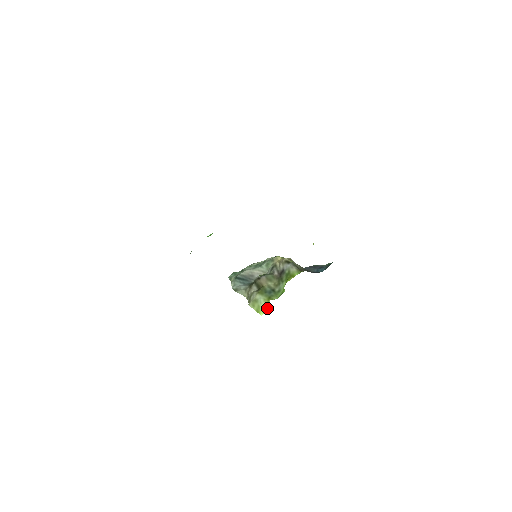
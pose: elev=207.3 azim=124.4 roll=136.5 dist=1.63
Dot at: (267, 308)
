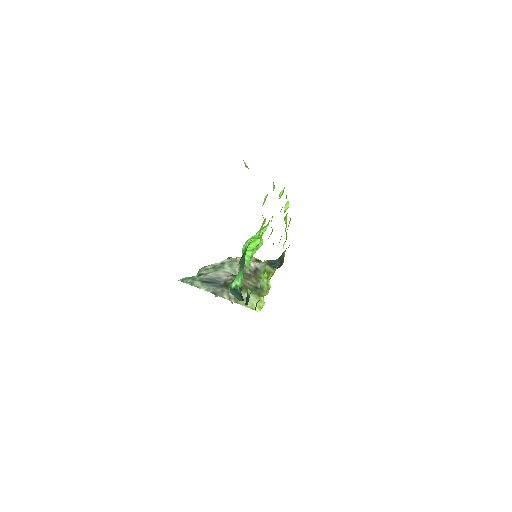
Dot at: (261, 304)
